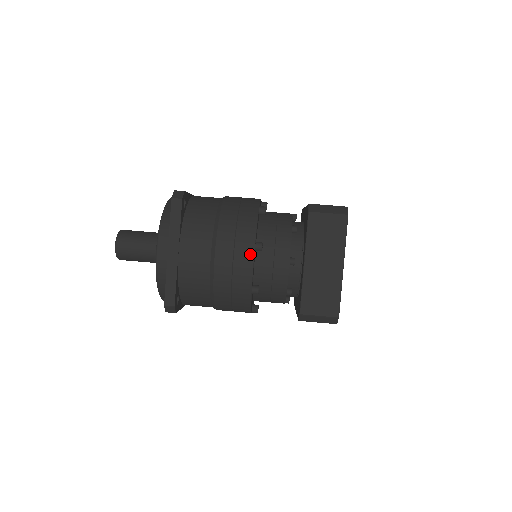
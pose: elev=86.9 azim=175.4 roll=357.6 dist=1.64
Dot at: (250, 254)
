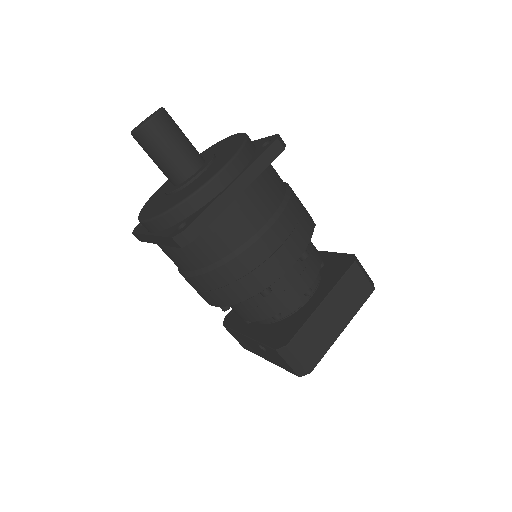
Dot at: (297, 255)
